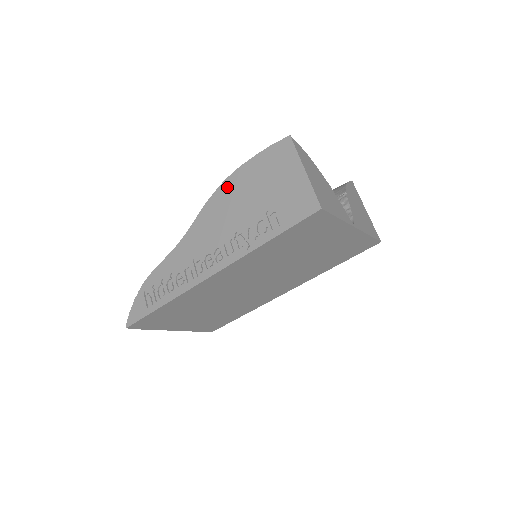
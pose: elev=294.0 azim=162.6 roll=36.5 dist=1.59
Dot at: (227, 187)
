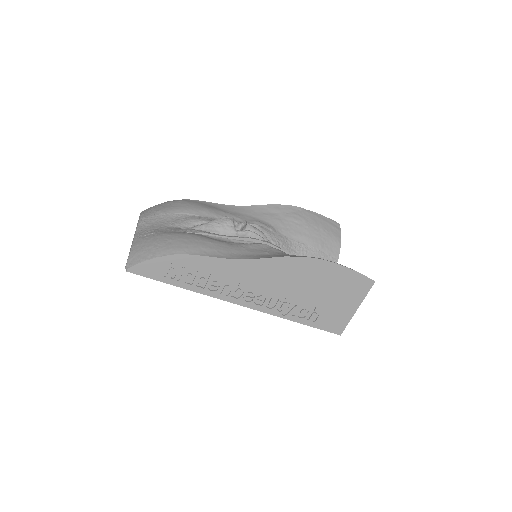
Dot at: (311, 265)
